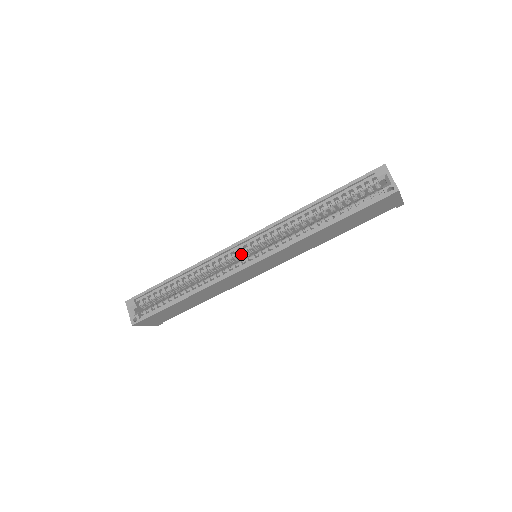
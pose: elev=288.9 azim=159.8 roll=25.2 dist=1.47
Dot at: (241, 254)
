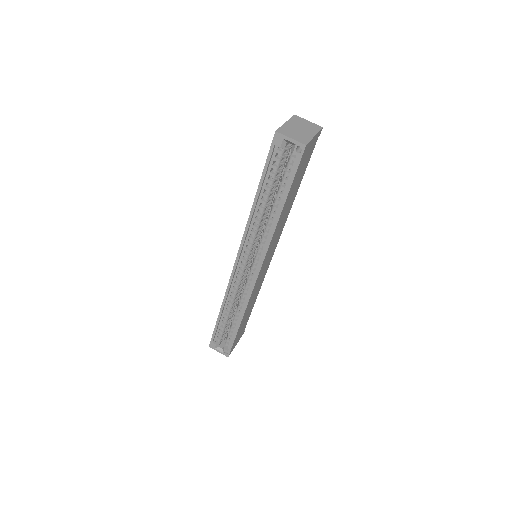
Dot at: (245, 269)
